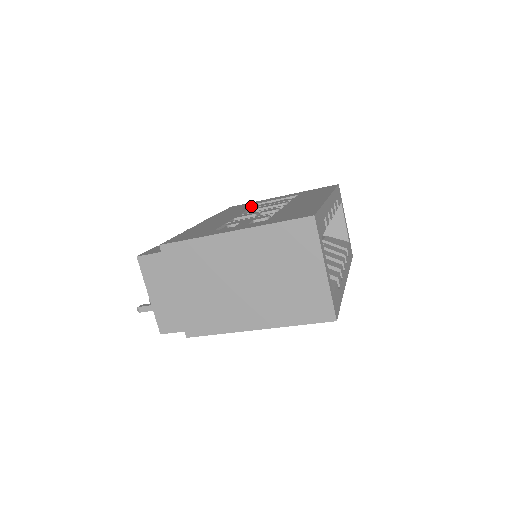
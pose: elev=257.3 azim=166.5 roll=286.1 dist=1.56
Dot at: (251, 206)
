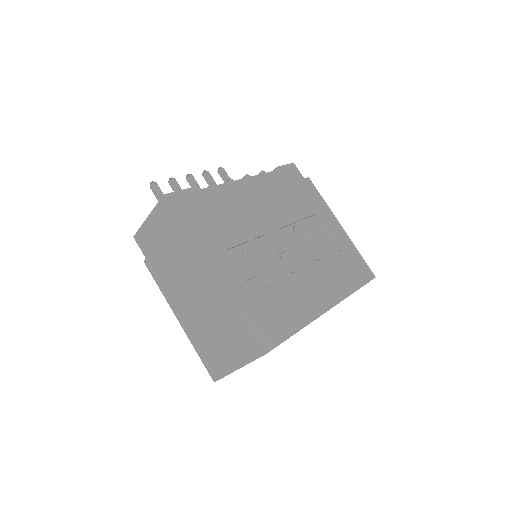
Dot at: (307, 215)
